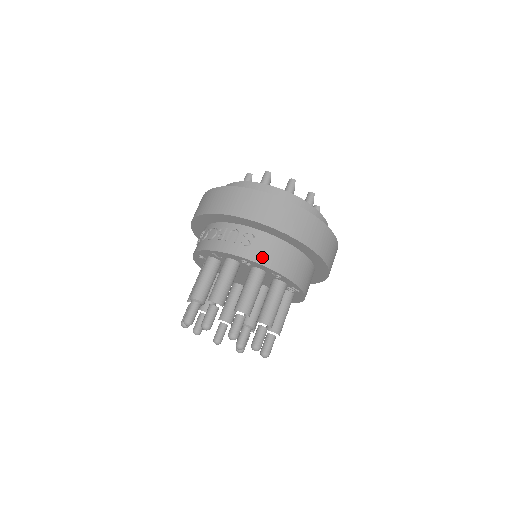
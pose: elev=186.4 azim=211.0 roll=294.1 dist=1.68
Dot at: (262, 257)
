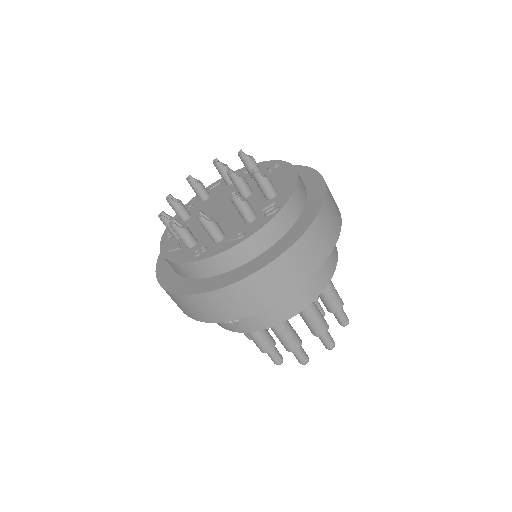
Dot at: (259, 324)
